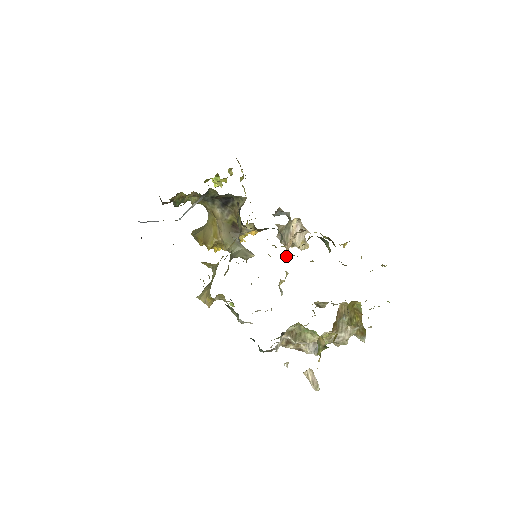
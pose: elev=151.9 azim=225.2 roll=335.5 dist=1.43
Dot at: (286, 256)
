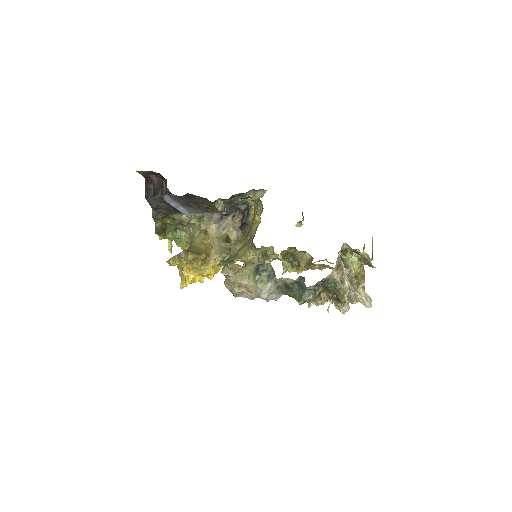
Dot at: (281, 256)
